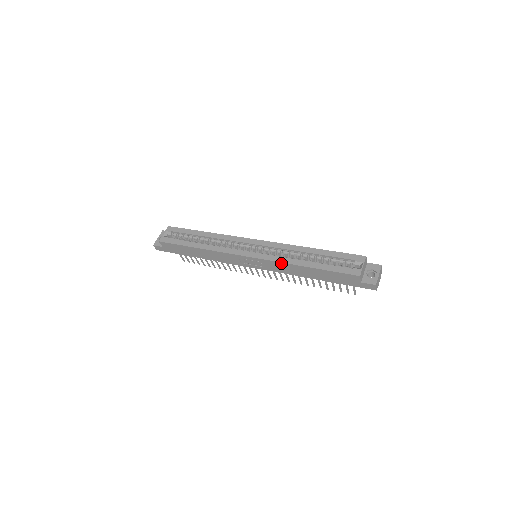
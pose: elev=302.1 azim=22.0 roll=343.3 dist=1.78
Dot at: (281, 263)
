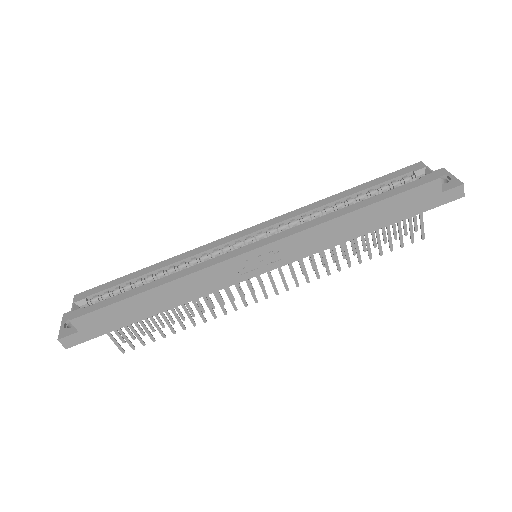
Dot at: (312, 229)
